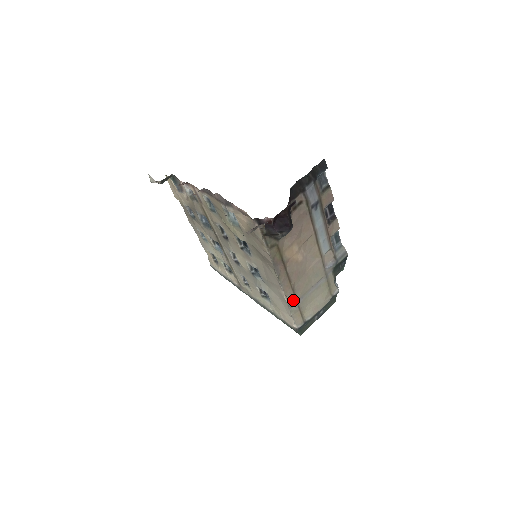
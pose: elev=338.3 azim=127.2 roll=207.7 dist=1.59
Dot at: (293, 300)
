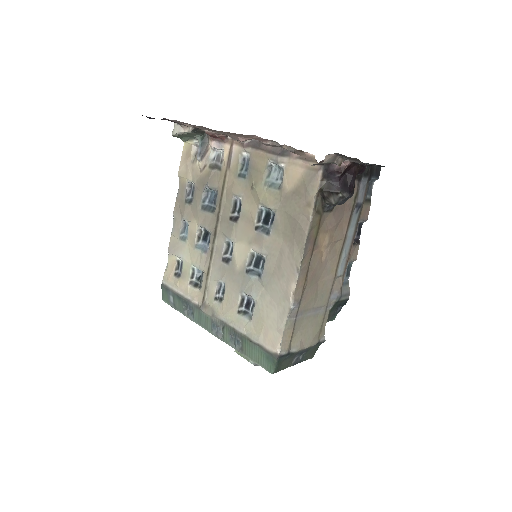
Dot at: (296, 307)
